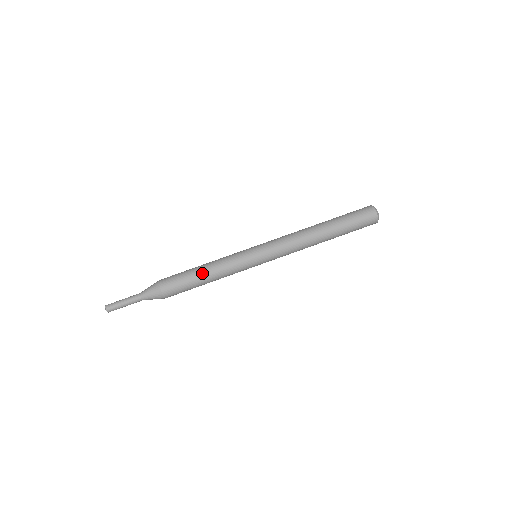
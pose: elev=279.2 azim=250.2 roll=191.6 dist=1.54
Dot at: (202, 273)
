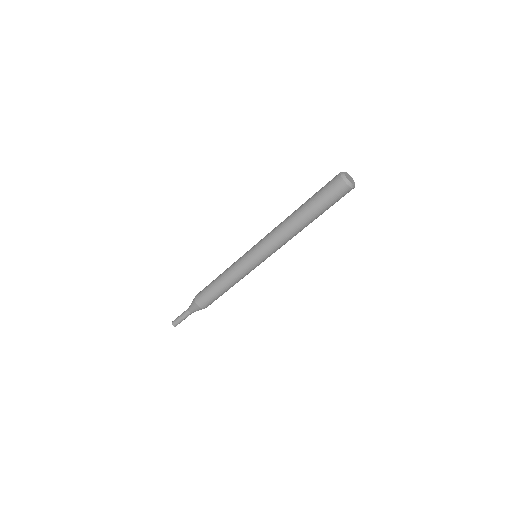
Dot at: (218, 283)
